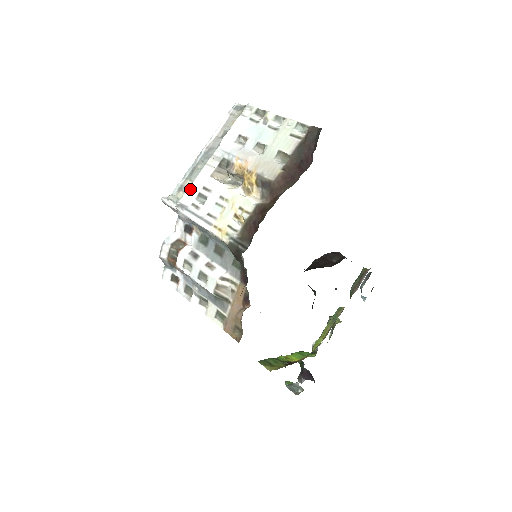
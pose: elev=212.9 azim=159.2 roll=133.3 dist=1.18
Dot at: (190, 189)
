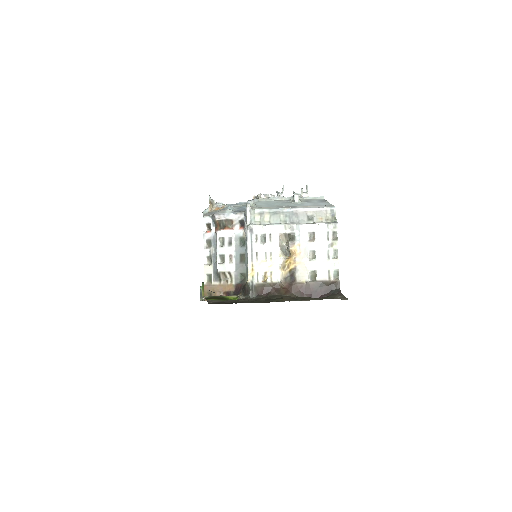
Dot at: (264, 227)
